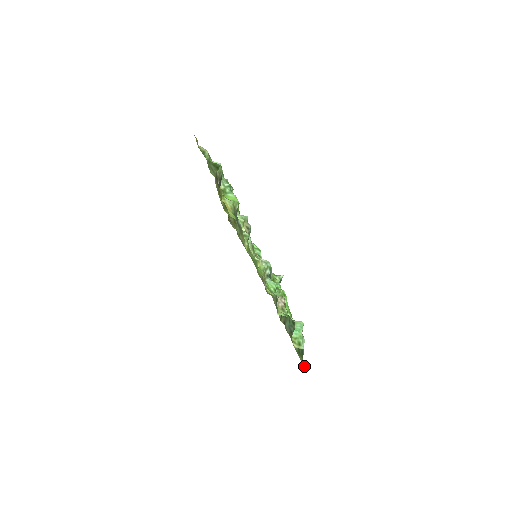
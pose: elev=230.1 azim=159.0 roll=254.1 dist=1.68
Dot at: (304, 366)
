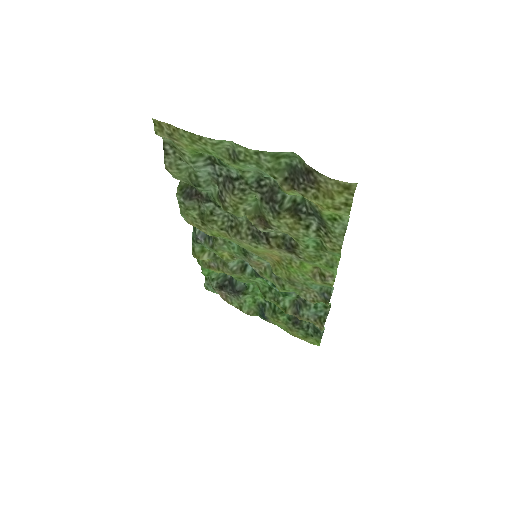
Dot at: (314, 344)
